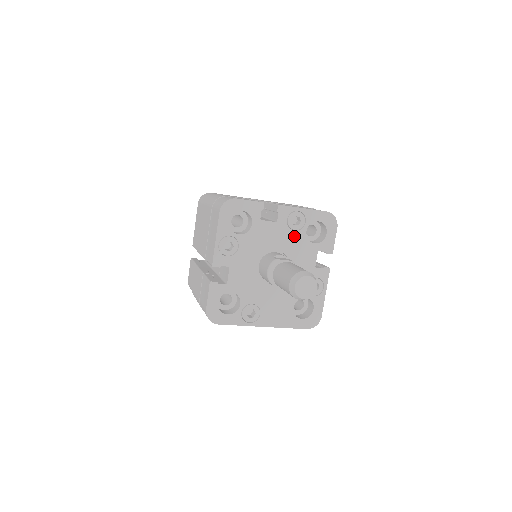
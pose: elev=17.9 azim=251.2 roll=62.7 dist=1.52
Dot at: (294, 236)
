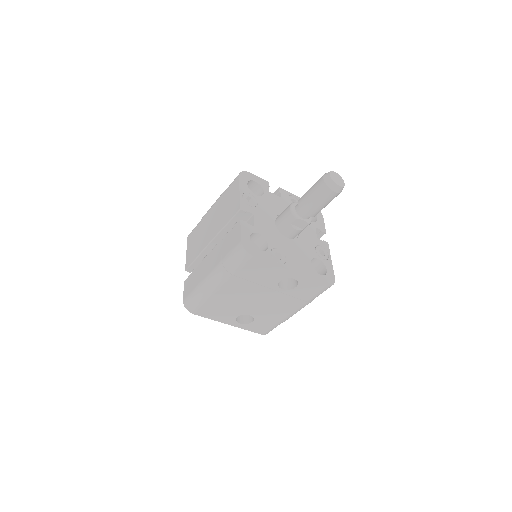
Dot at: occluded
